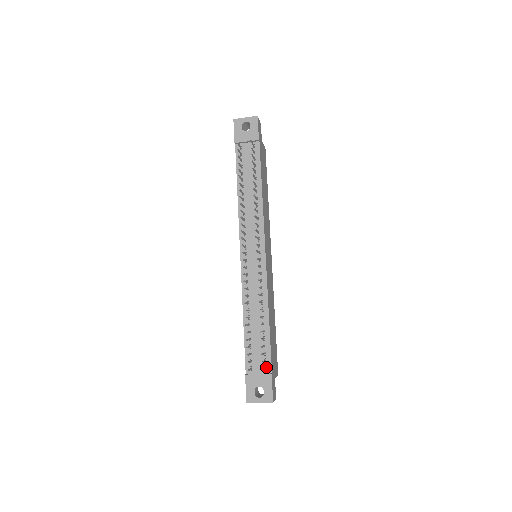
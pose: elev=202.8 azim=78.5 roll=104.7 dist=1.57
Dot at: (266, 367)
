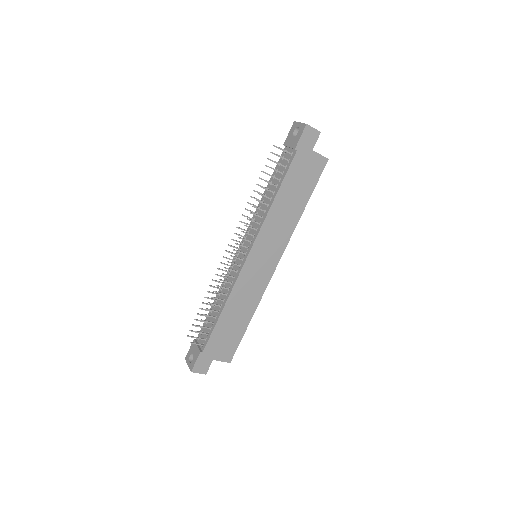
Dot at: (204, 345)
